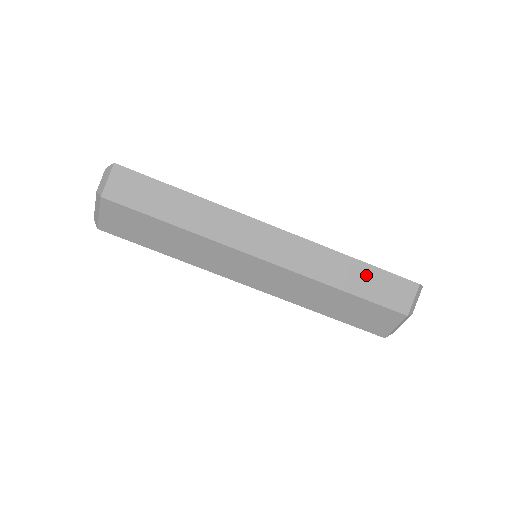
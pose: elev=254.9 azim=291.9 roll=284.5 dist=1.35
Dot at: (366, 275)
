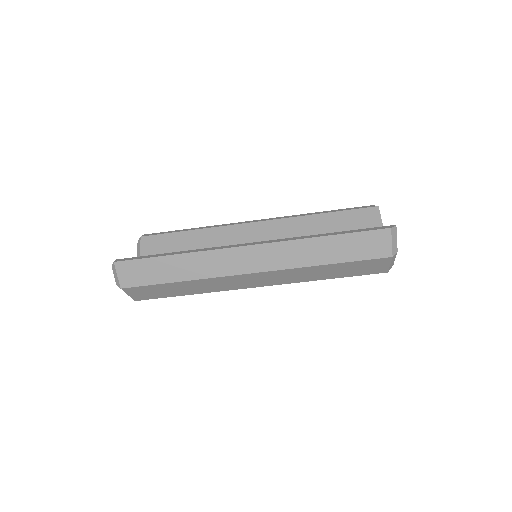
Dot at: (341, 244)
